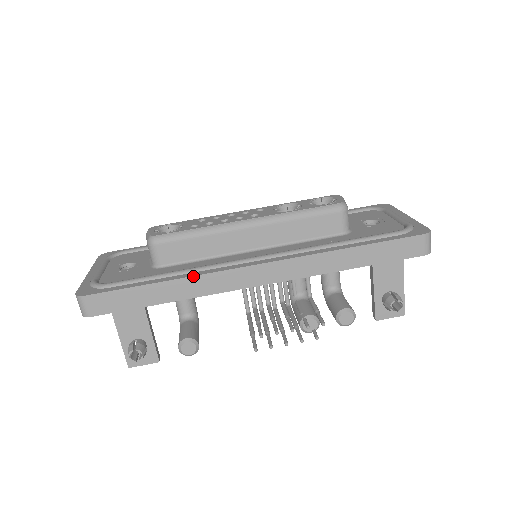
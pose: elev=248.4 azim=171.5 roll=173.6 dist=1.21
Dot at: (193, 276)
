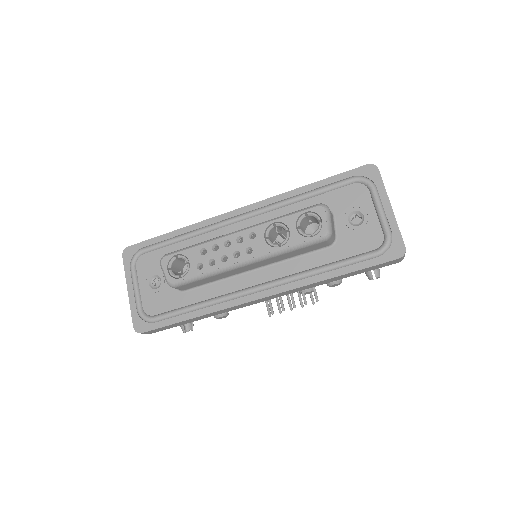
Dot at: (214, 312)
